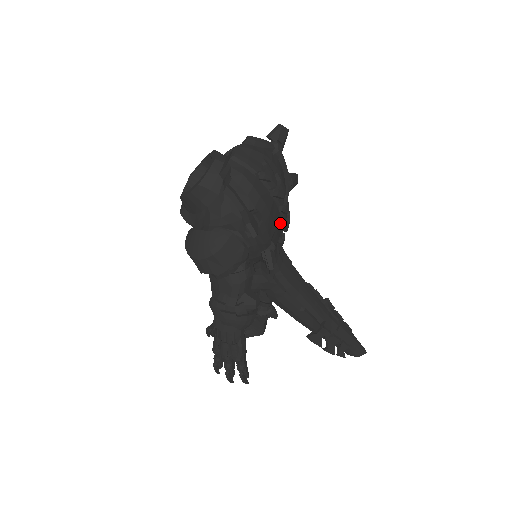
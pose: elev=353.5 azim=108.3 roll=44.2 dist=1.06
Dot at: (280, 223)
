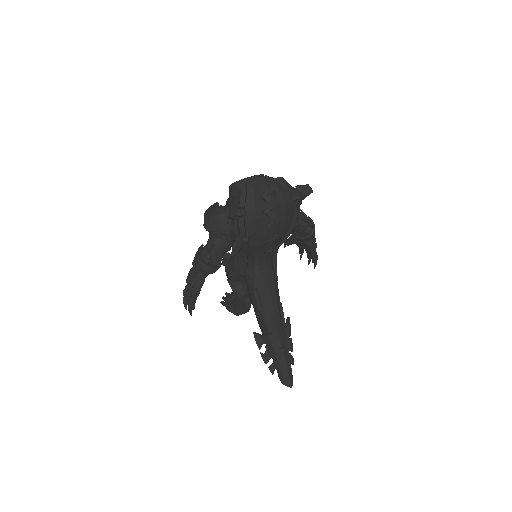
Dot at: (266, 235)
